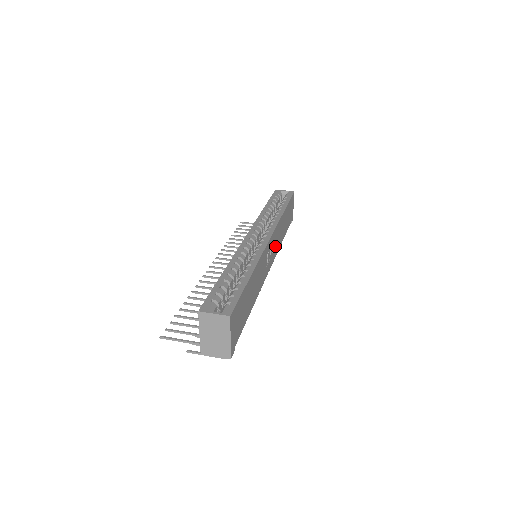
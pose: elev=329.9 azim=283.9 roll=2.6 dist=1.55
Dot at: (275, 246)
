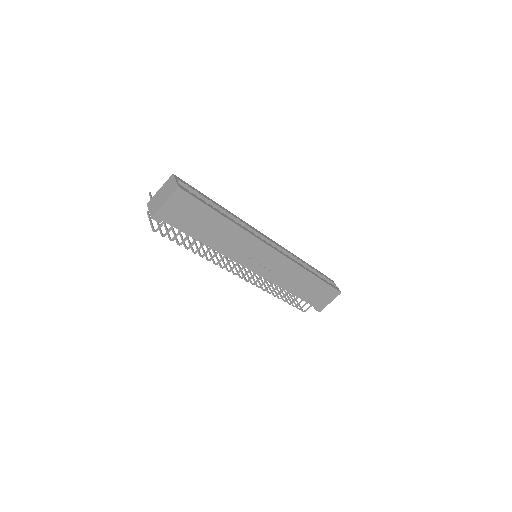
Dot at: (275, 272)
